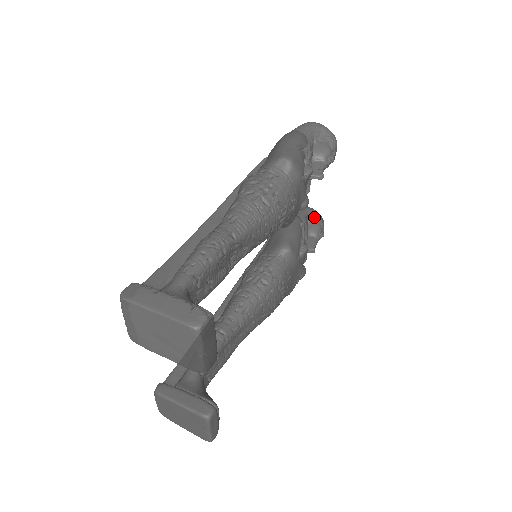
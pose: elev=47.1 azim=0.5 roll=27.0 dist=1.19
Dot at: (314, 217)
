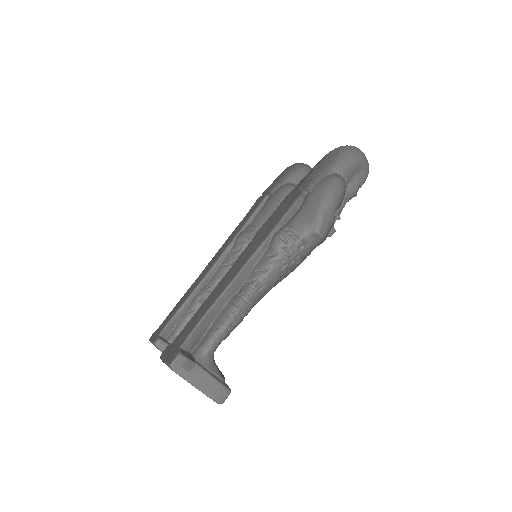
Dot at: occluded
